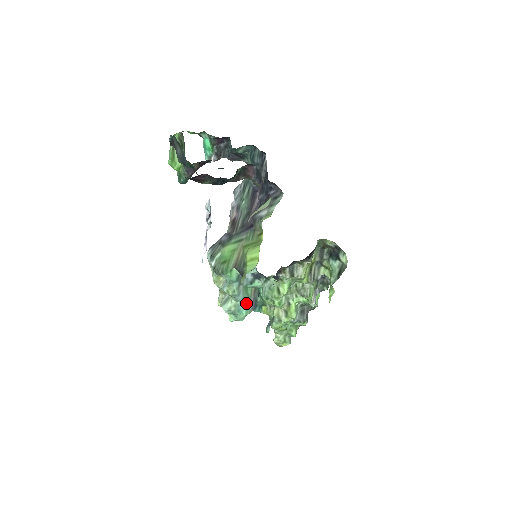
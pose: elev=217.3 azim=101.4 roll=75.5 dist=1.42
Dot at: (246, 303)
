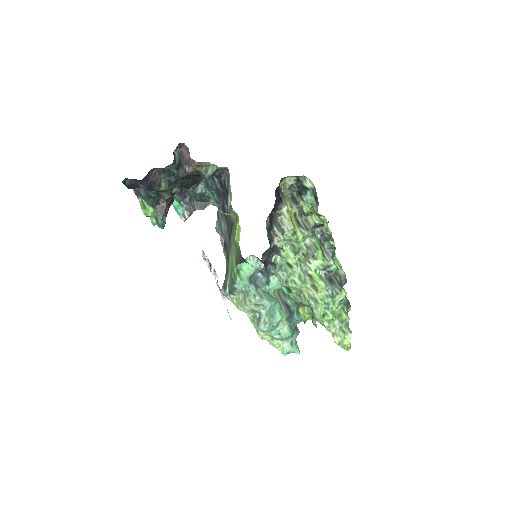
Dot at: (275, 305)
